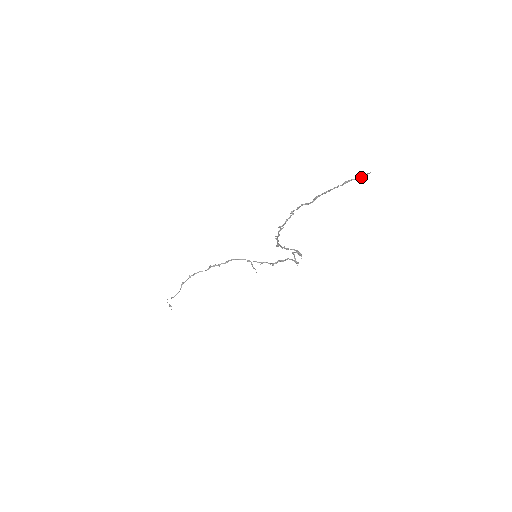
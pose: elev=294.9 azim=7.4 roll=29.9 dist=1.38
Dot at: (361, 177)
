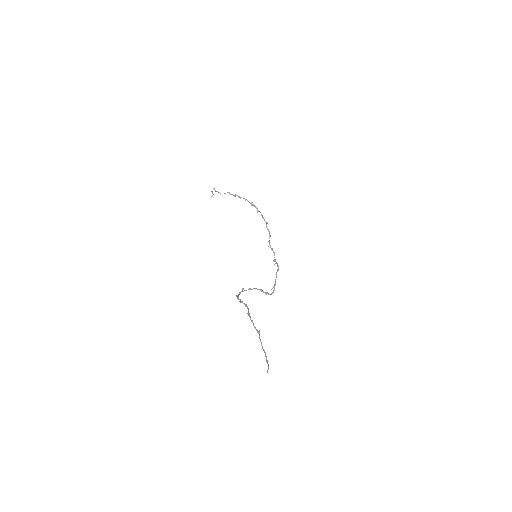
Dot at: (267, 363)
